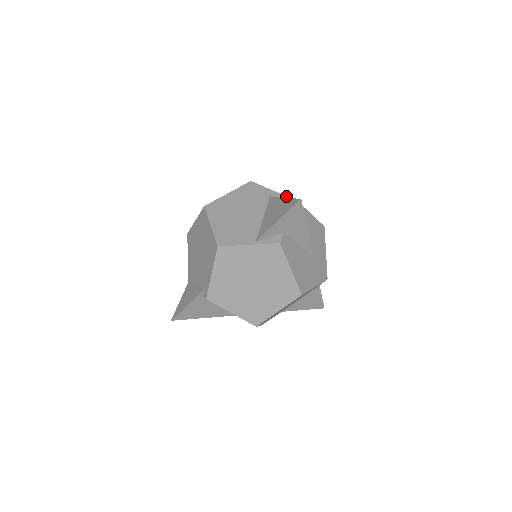
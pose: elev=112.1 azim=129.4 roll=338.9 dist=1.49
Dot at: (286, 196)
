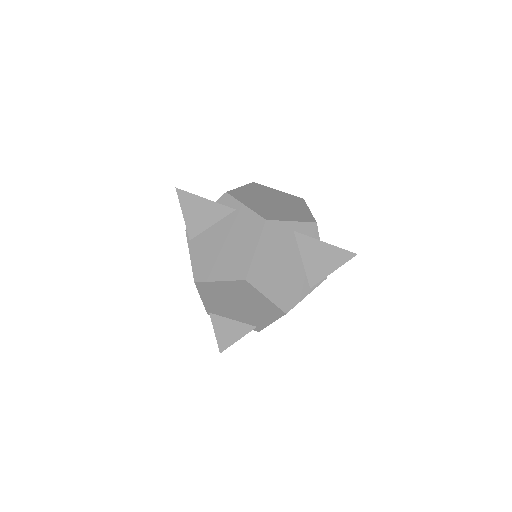
Dot at: (306, 222)
